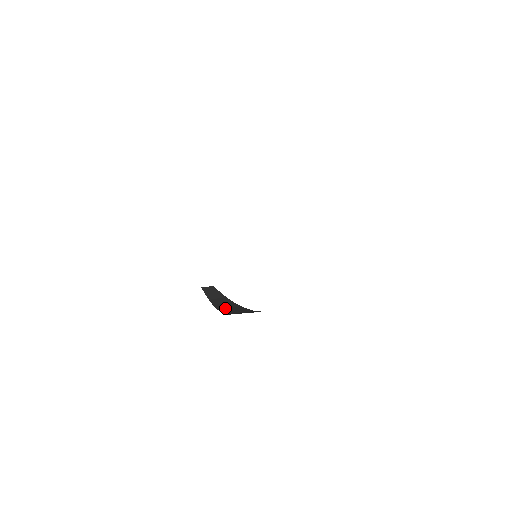
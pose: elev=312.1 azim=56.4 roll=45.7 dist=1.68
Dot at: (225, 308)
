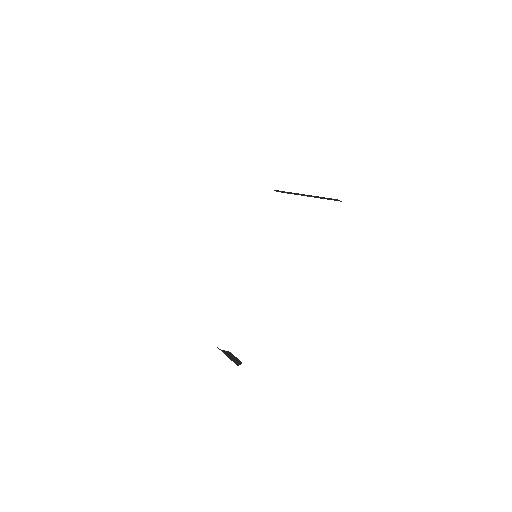
Dot at: occluded
